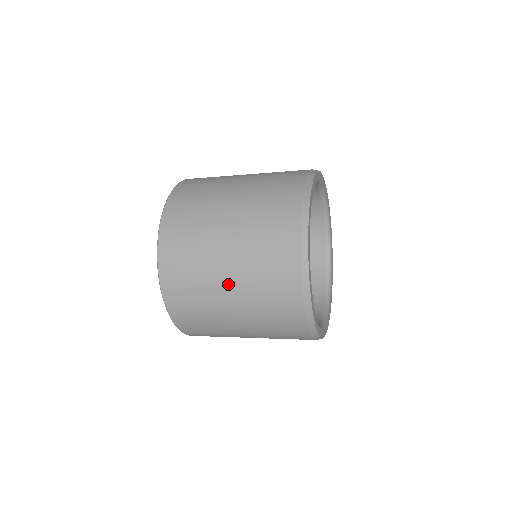
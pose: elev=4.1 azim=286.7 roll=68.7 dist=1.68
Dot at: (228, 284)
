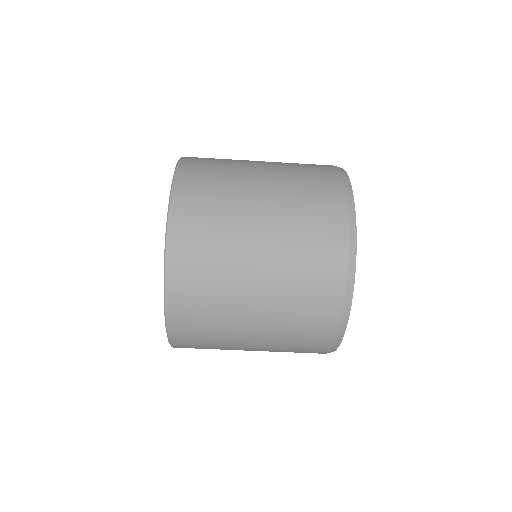
Dot at: (260, 227)
